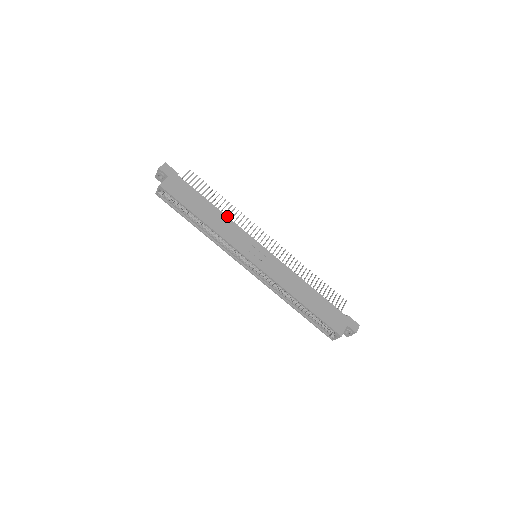
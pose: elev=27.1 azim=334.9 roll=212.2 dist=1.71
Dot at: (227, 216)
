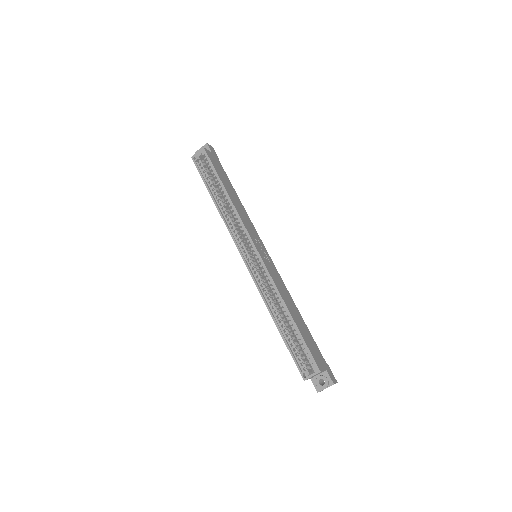
Dot at: occluded
